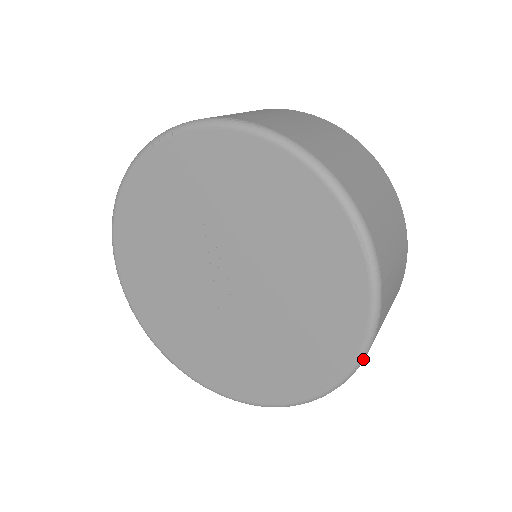
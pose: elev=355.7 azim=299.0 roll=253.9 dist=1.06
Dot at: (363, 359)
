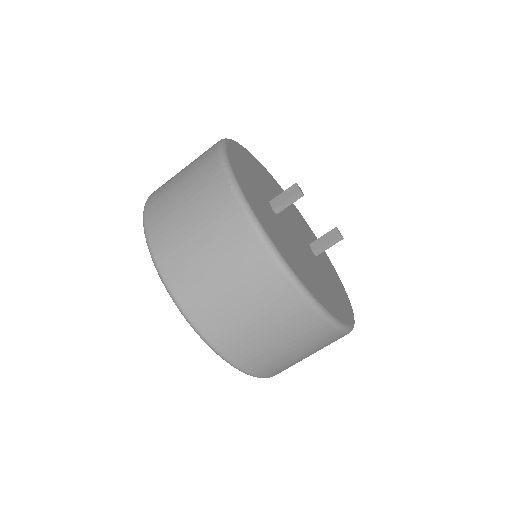
Dot at: occluded
